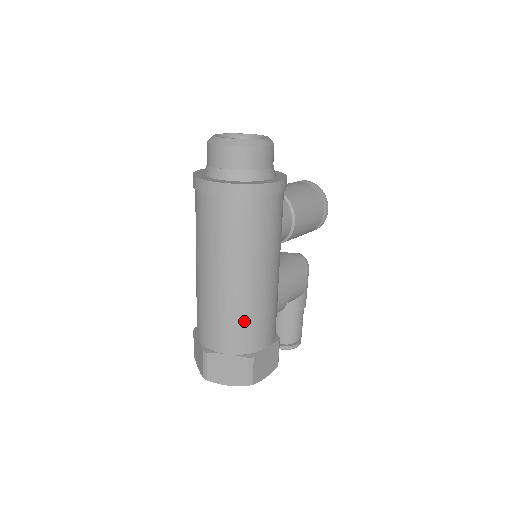
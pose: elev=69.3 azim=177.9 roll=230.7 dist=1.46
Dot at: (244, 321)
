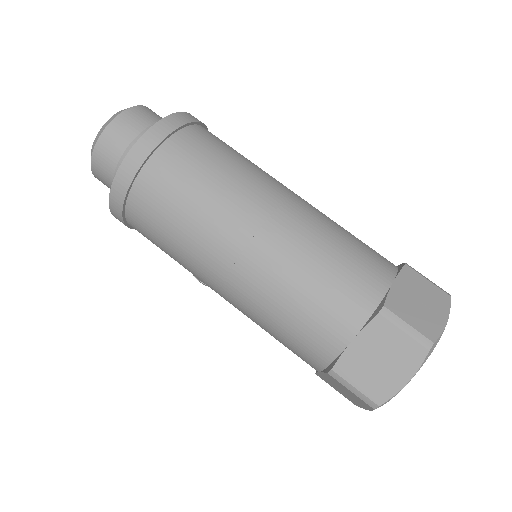
Dot at: (347, 234)
